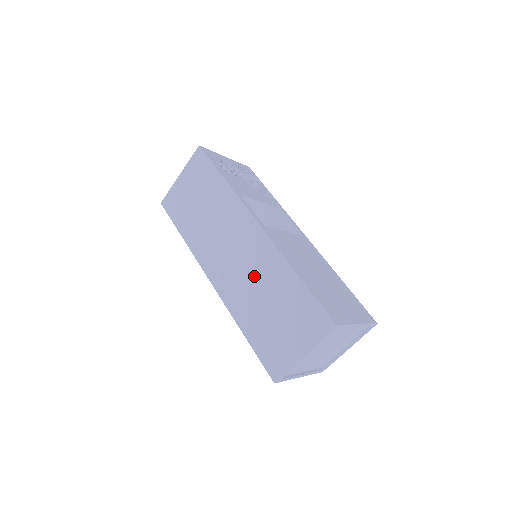
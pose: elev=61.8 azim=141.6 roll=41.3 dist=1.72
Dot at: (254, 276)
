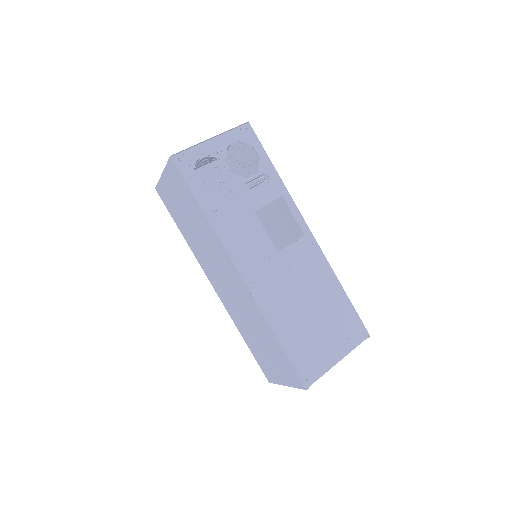
Dot at: (244, 311)
